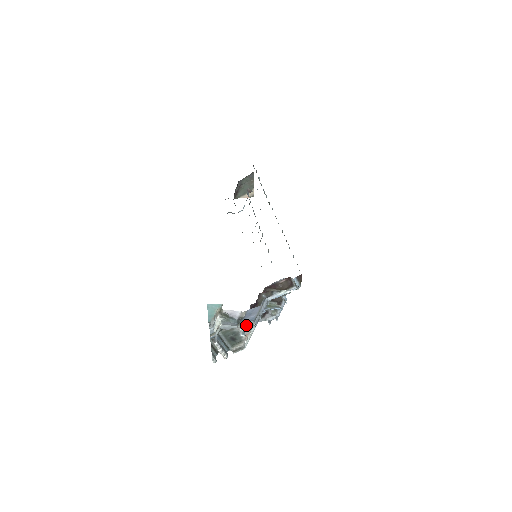
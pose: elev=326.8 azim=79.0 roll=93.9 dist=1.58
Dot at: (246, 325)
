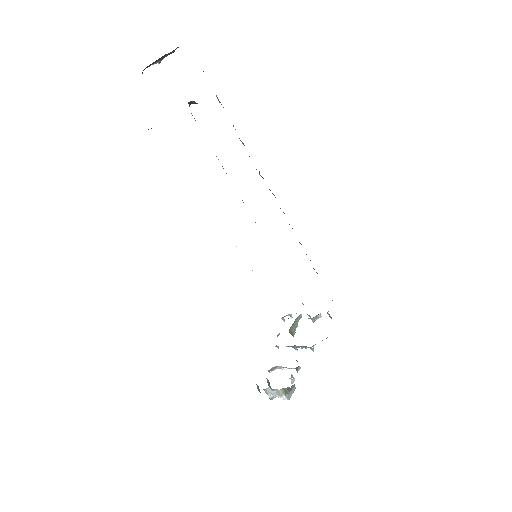
Dot at: occluded
